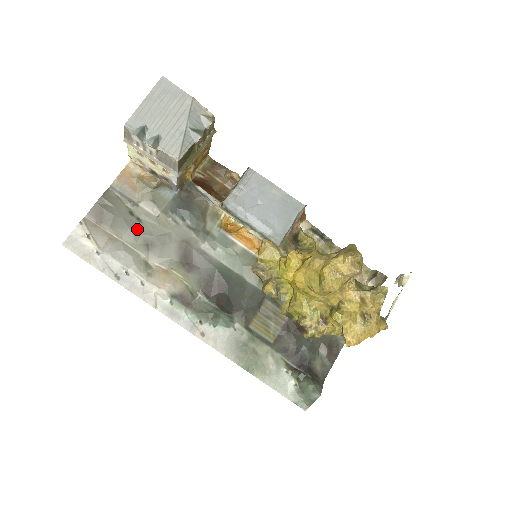
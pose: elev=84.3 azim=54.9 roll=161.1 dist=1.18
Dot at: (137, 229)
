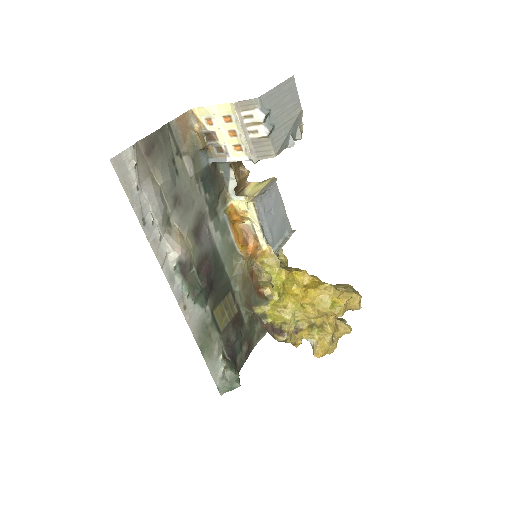
Dot at: (174, 181)
